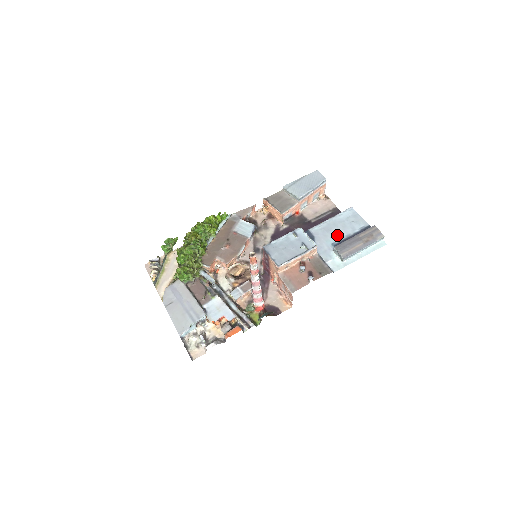
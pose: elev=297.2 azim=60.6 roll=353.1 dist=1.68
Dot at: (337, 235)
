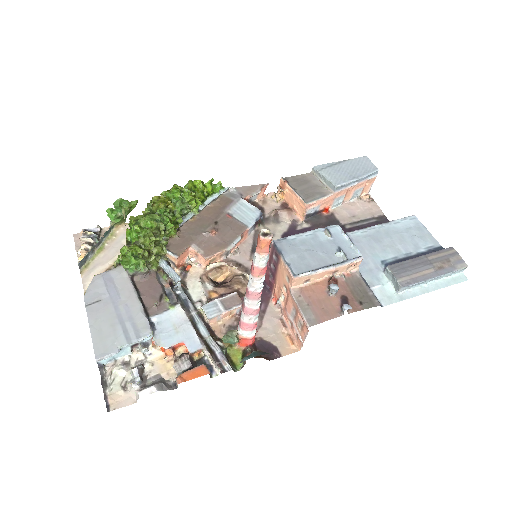
Dot at: (391, 250)
